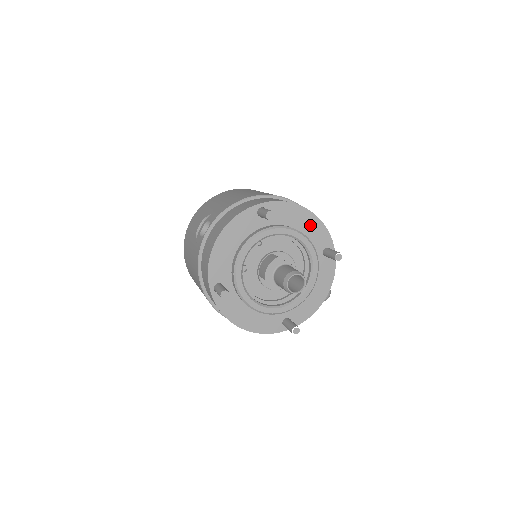
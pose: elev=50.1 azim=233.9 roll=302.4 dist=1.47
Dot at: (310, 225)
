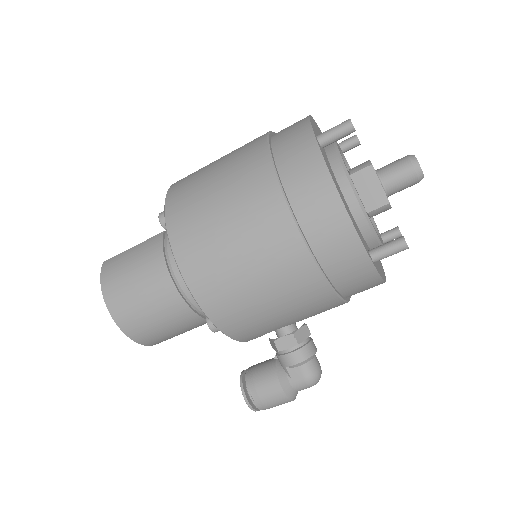
Dot at: occluded
